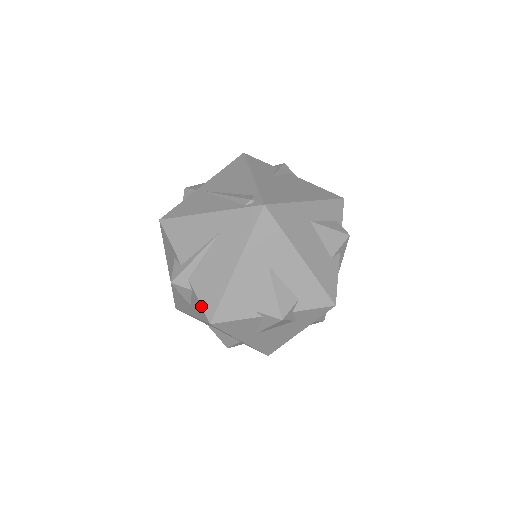
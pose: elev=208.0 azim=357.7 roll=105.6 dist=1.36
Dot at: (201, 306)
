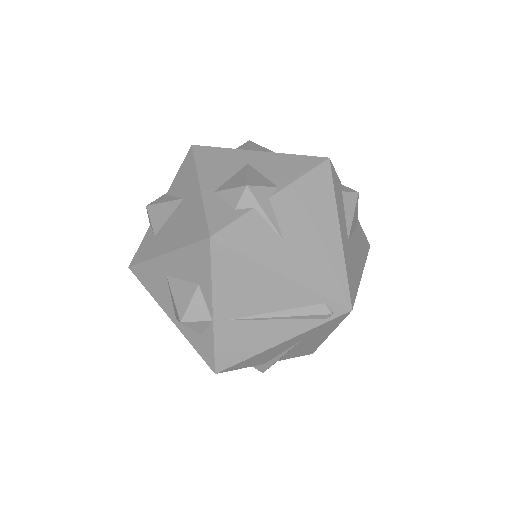
Dot at: occluded
